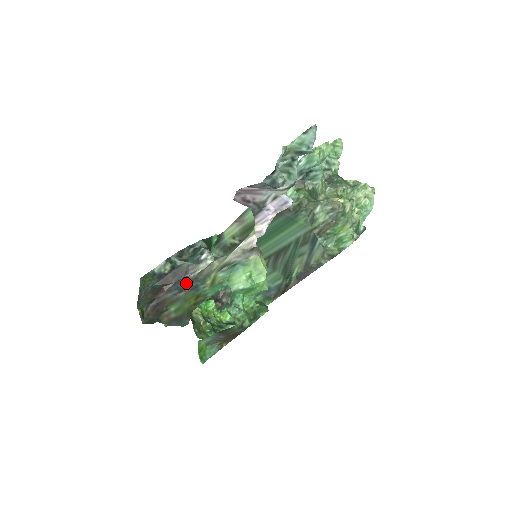
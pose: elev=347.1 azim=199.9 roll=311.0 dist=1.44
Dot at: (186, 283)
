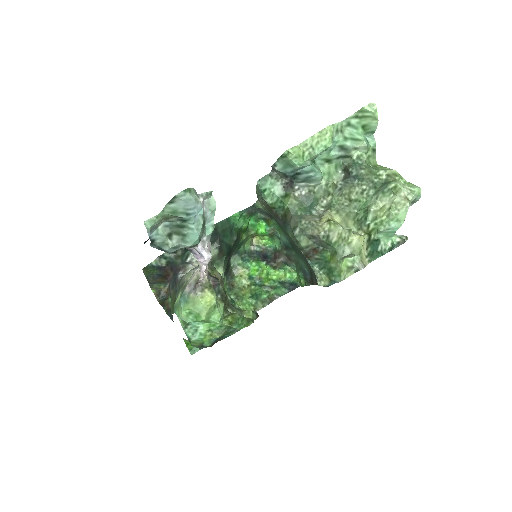
Dot at: (175, 282)
